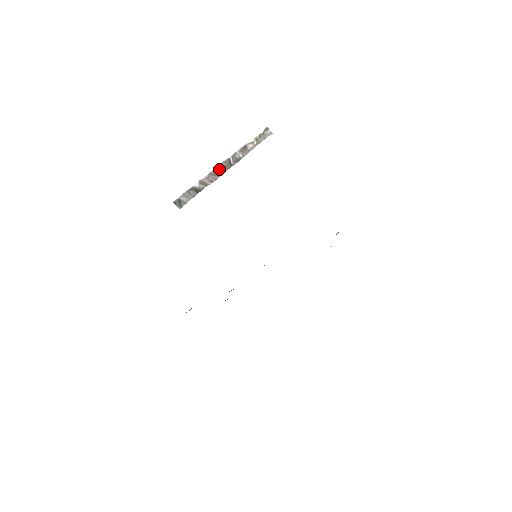
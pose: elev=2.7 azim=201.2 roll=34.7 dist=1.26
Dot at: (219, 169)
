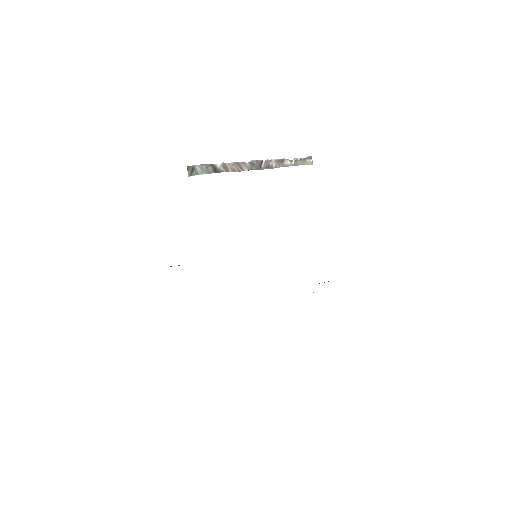
Dot at: (248, 164)
